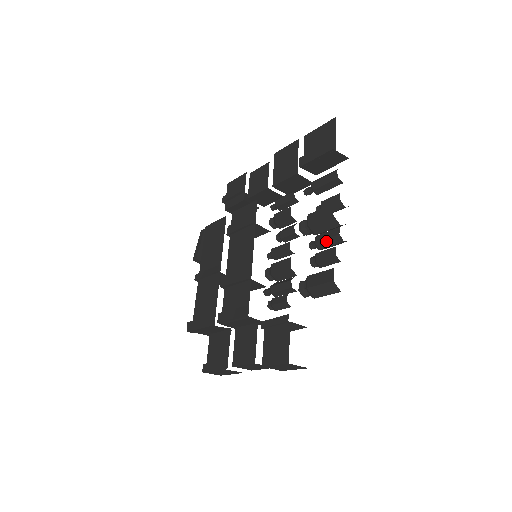
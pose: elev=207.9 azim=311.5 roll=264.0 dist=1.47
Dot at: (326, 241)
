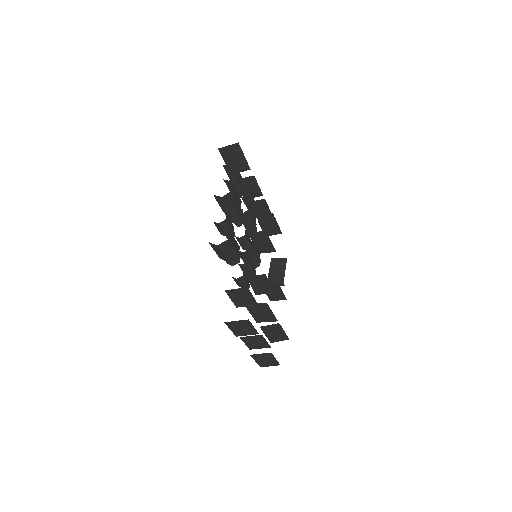
Dot at: occluded
